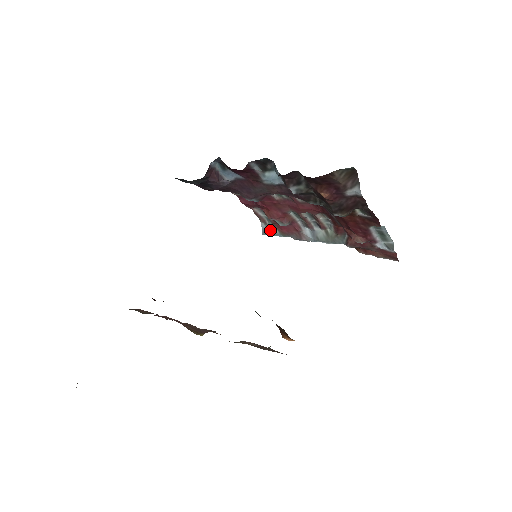
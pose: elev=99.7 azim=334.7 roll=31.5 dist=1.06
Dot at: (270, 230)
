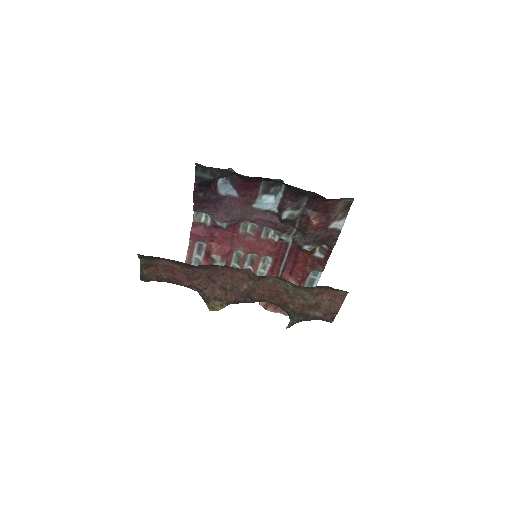
Dot at: occluded
